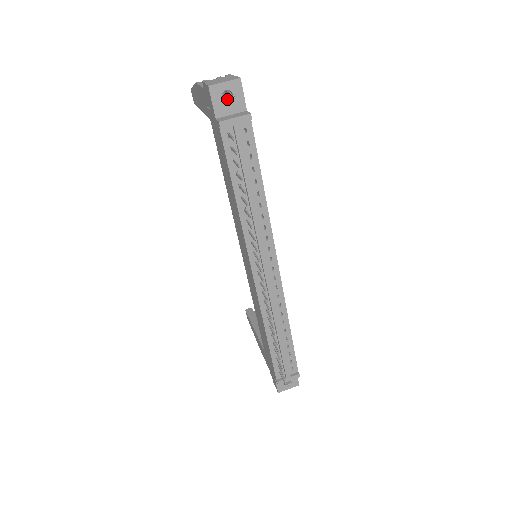
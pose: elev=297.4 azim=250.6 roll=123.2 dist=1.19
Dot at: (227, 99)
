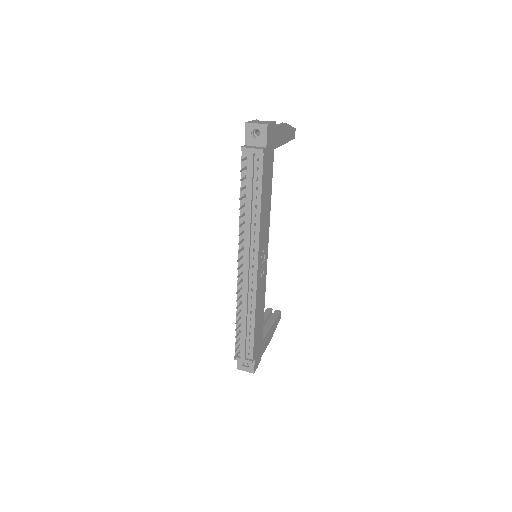
Dot at: (258, 135)
